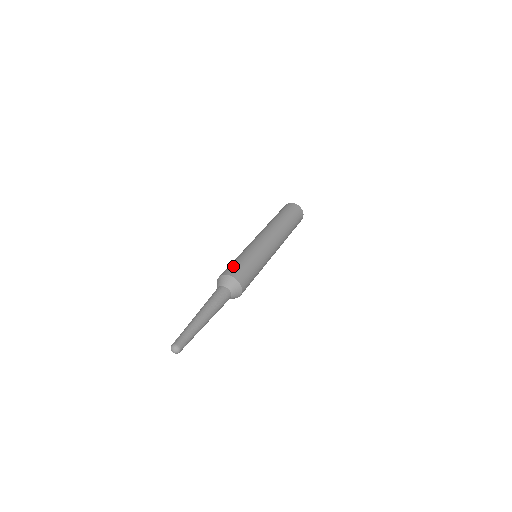
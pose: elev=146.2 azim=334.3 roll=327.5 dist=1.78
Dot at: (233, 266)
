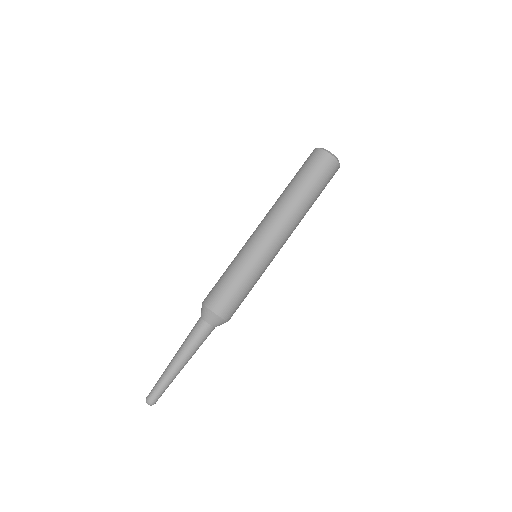
Dot at: (217, 292)
